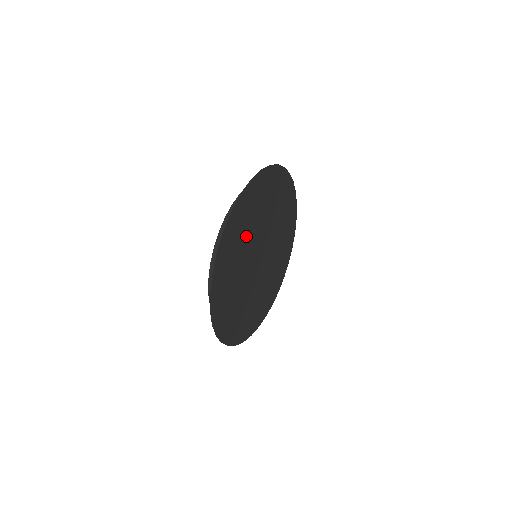
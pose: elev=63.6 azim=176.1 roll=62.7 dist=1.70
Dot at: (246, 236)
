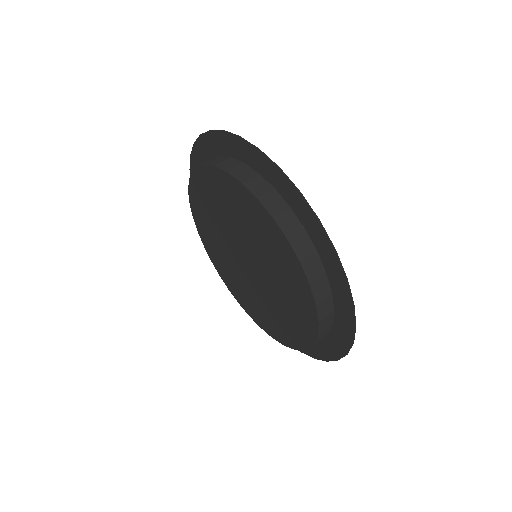
Dot at: occluded
